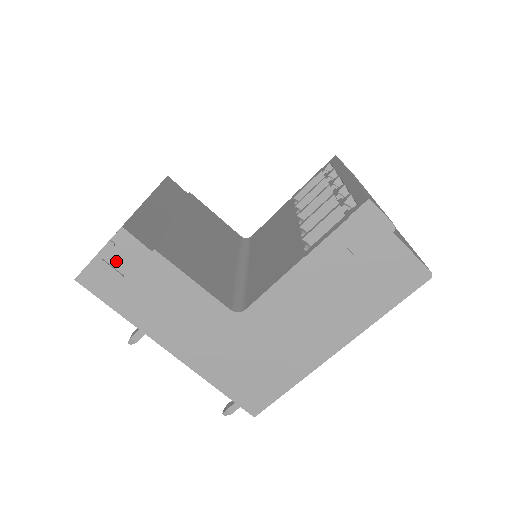
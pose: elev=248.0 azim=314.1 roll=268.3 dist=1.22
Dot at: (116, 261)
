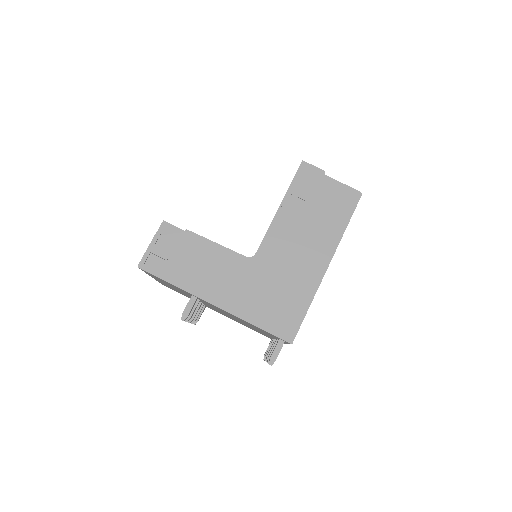
Dot at: (163, 245)
